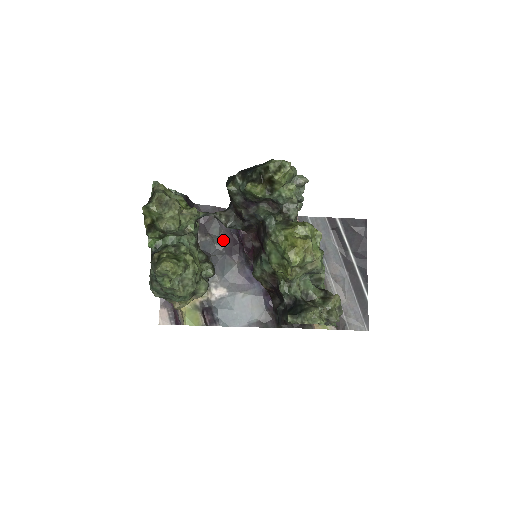
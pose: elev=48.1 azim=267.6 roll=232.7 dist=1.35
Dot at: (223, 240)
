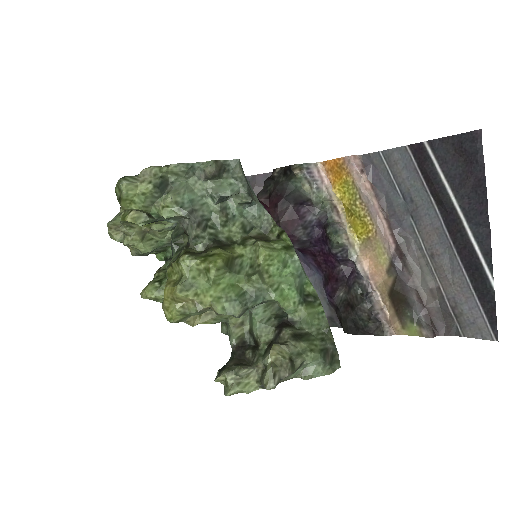
Dot at: occluded
